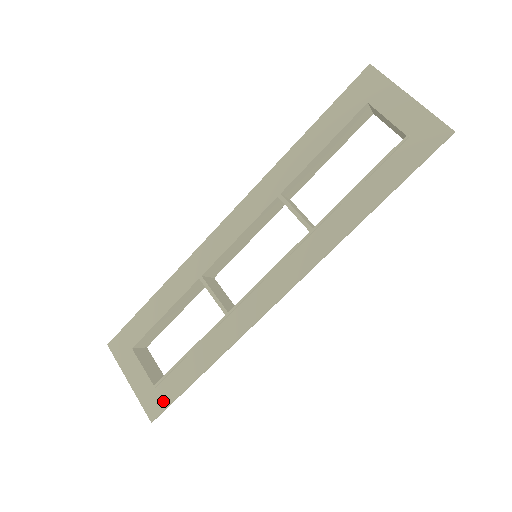
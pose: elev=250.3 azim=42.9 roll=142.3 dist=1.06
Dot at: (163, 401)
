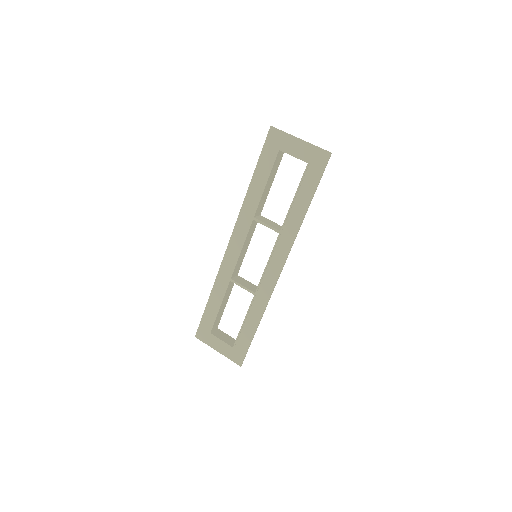
Dot at: (242, 353)
